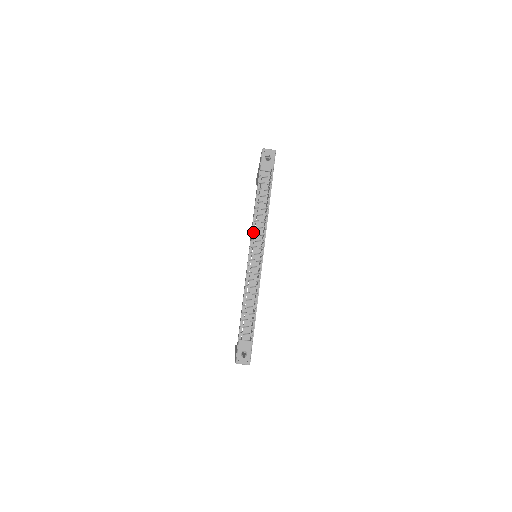
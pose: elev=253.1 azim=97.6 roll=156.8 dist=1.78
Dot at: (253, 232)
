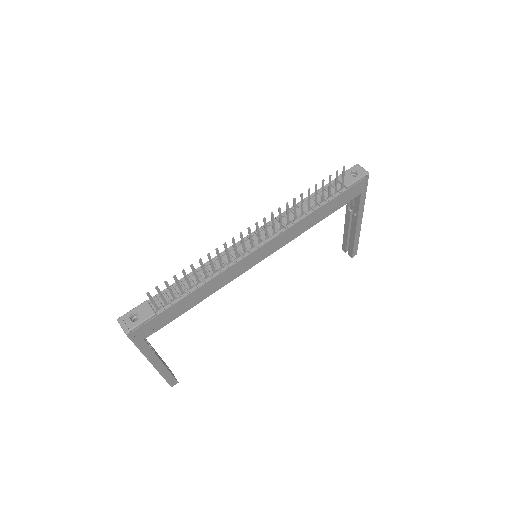
Dot at: (271, 222)
